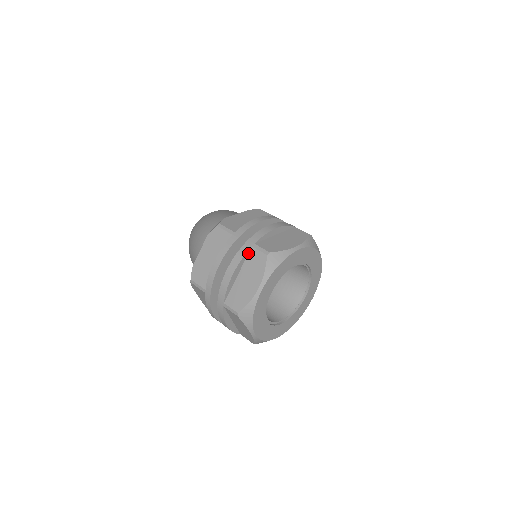
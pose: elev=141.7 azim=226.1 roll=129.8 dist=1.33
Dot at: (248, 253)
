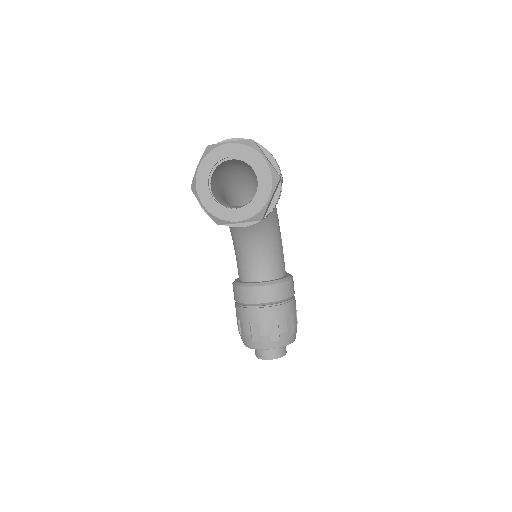
Dot at: occluded
